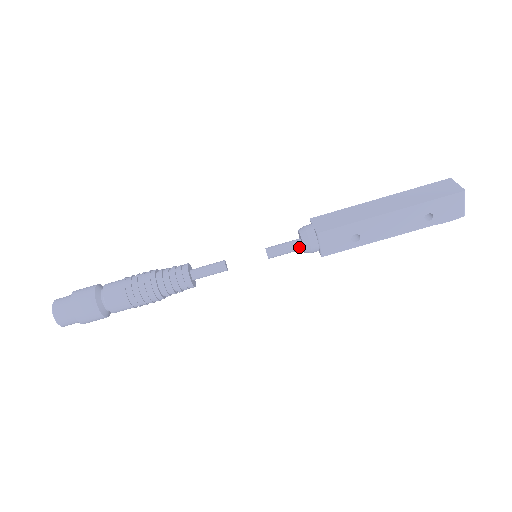
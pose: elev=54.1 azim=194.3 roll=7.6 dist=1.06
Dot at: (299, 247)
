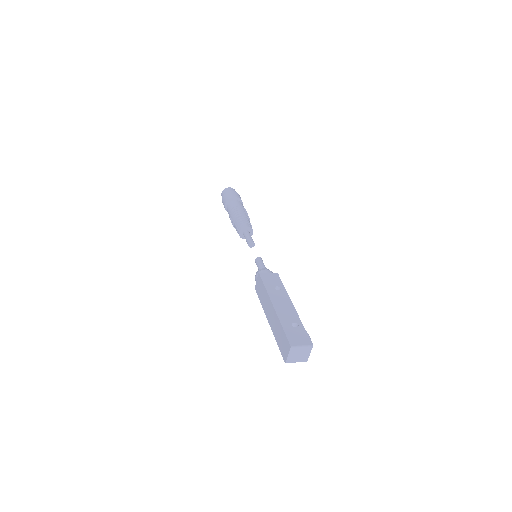
Dot at: occluded
